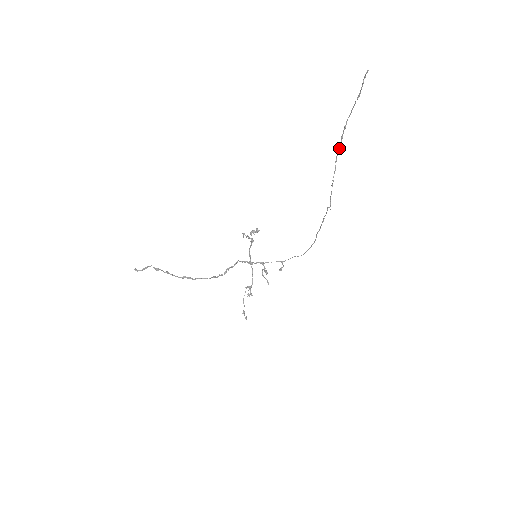
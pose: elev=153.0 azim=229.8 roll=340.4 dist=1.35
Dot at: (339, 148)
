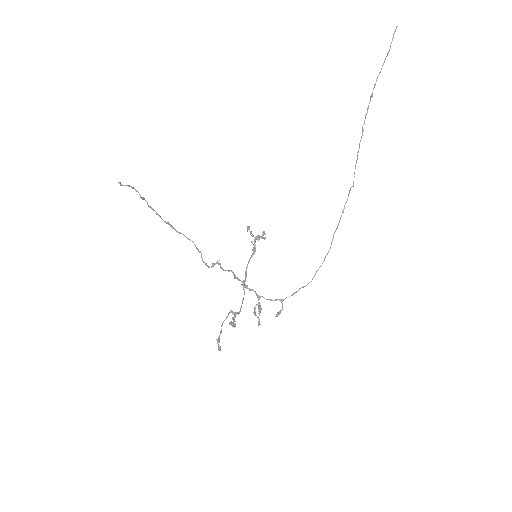
Dot at: occluded
